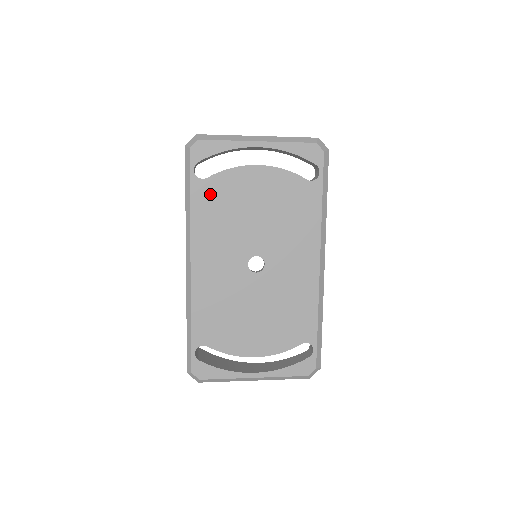
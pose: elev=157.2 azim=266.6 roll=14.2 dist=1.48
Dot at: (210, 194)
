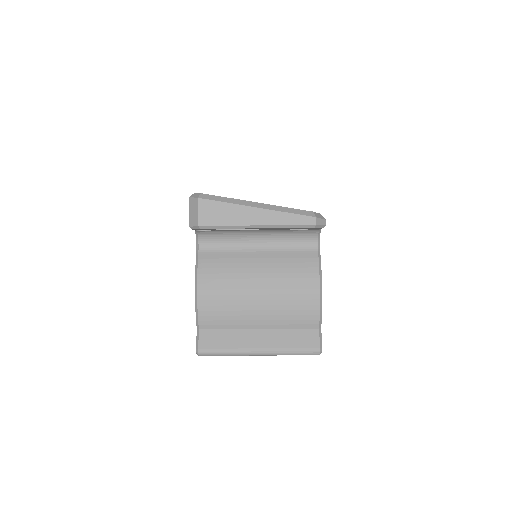
Dot at: occluded
